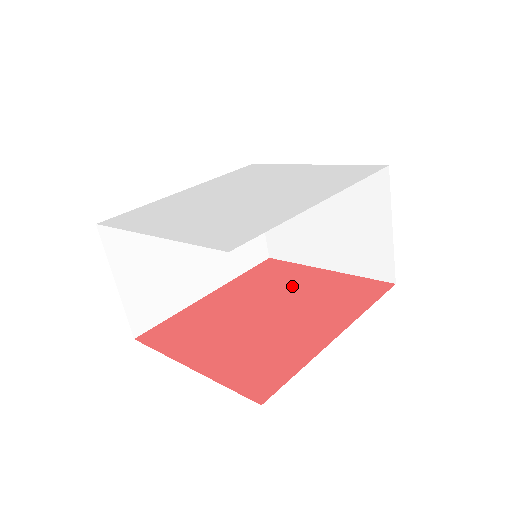
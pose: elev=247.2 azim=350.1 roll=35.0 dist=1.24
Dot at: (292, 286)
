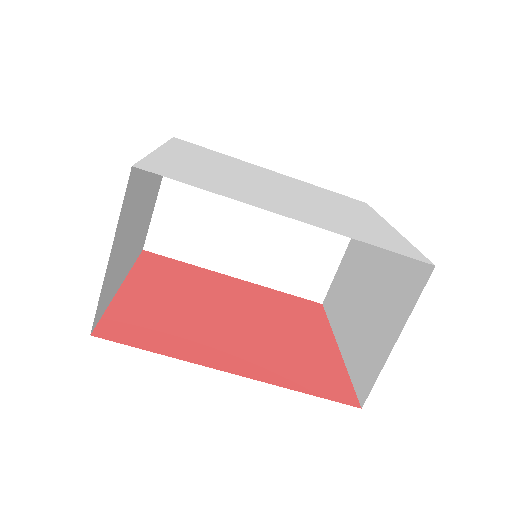
Dot at: (288, 326)
